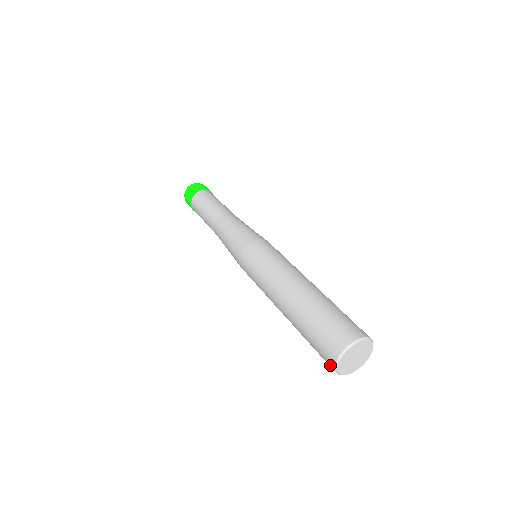
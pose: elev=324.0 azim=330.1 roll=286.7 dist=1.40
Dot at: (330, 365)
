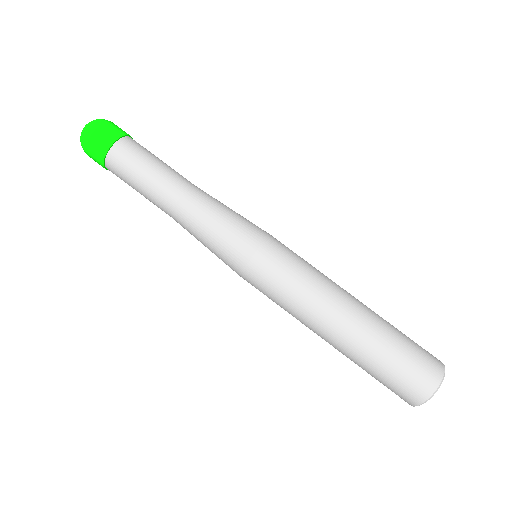
Dot at: (415, 398)
